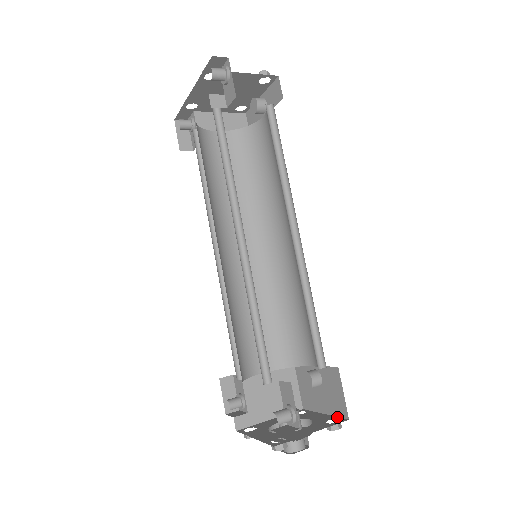
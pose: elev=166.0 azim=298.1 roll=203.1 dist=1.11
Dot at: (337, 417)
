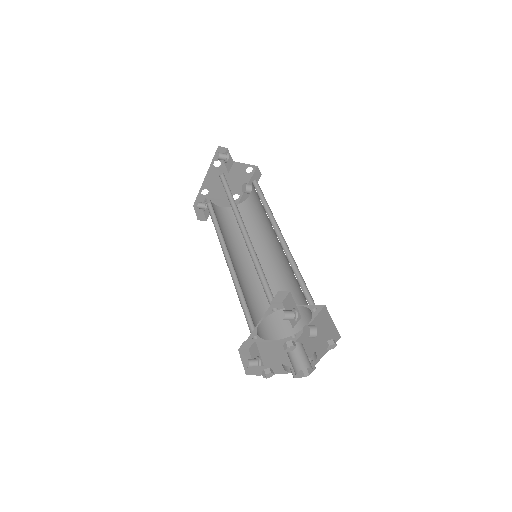
Dot at: occluded
